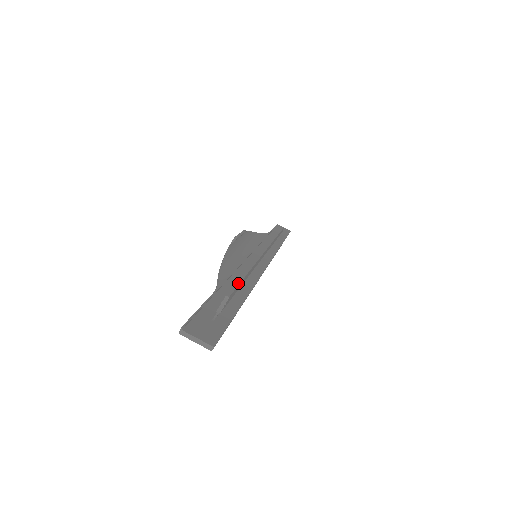
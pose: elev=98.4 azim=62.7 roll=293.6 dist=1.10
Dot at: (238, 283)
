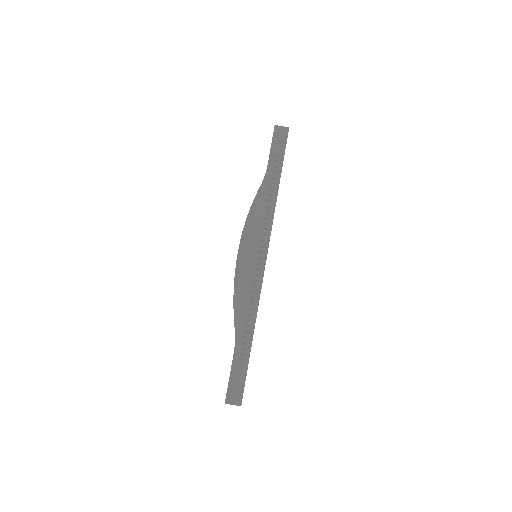
Dot at: (245, 342)
